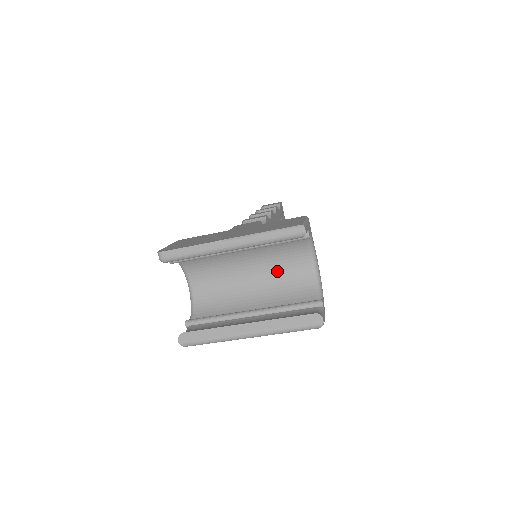
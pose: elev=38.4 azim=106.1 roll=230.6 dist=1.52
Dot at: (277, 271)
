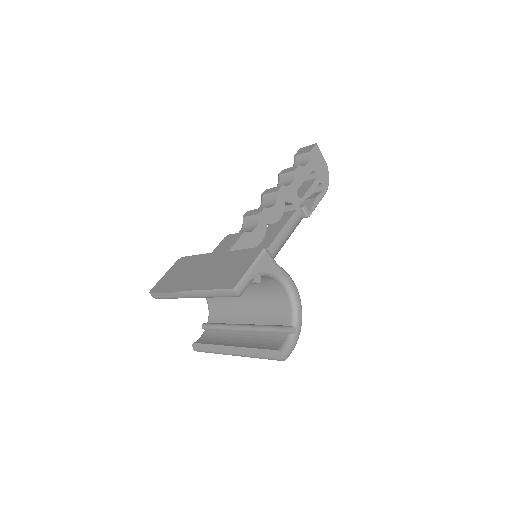
Dot at: (258, 290)
